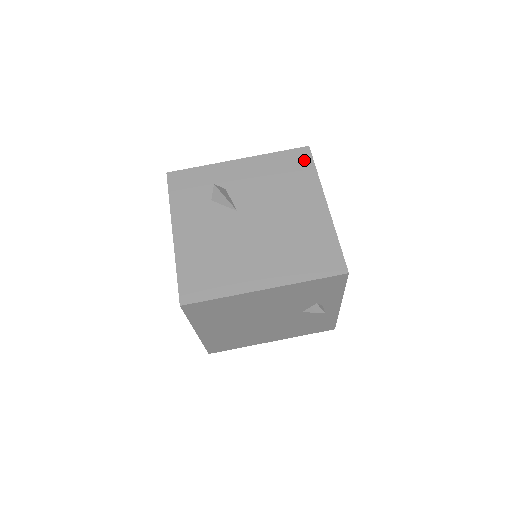
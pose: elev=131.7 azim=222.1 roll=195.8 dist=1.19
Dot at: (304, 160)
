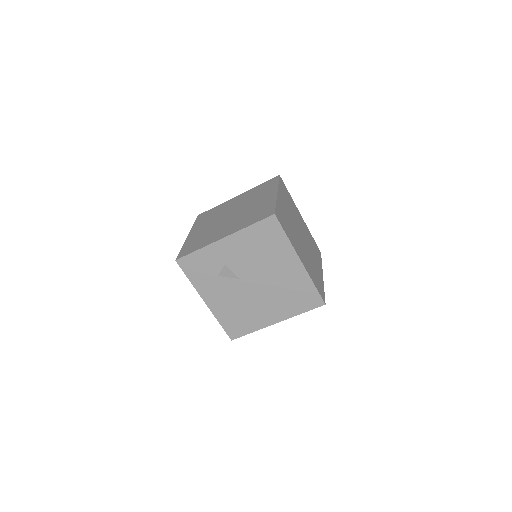
Dot at: (274, 229)
